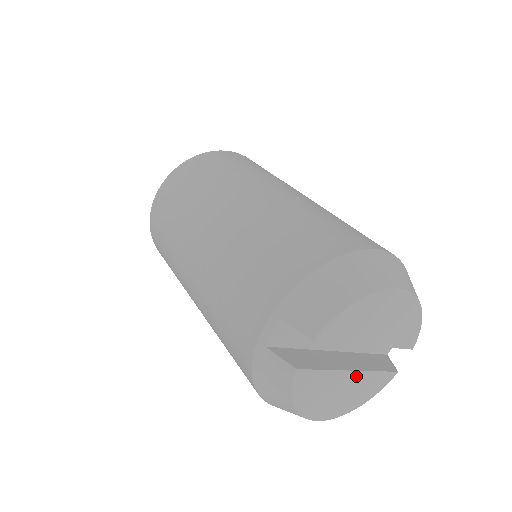
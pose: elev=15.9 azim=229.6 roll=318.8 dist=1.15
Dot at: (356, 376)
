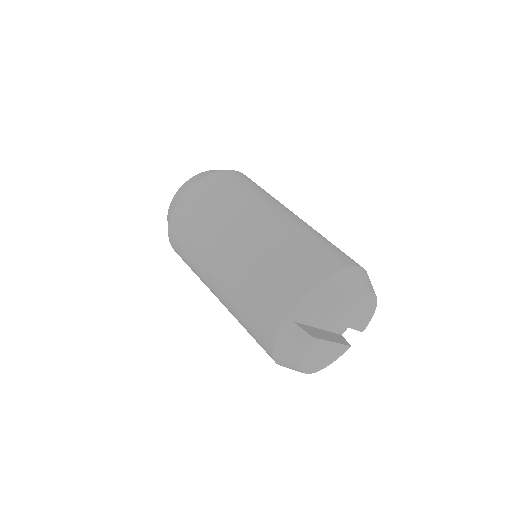
Dot at: (333, 346)
